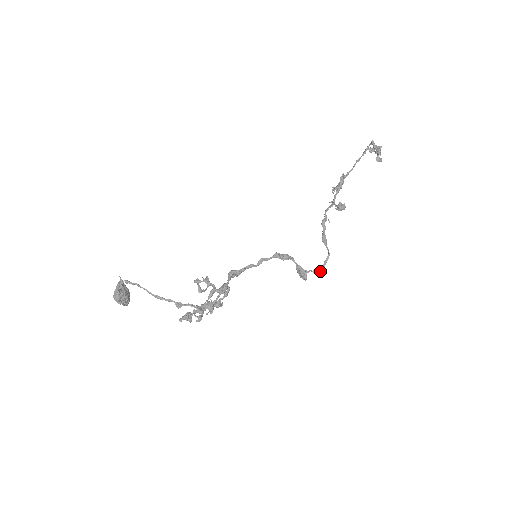
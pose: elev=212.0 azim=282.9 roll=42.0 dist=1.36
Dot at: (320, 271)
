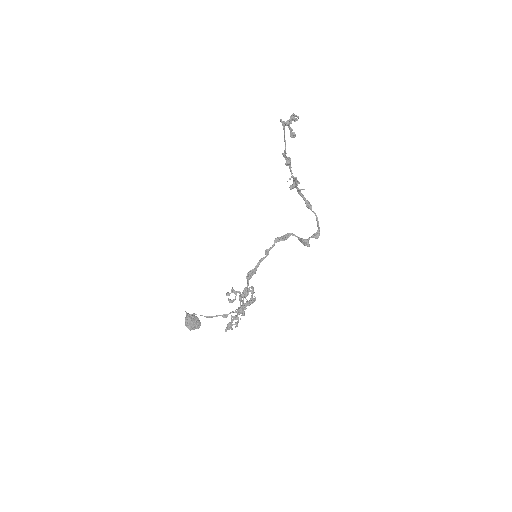
Dot at: (317, 234)
